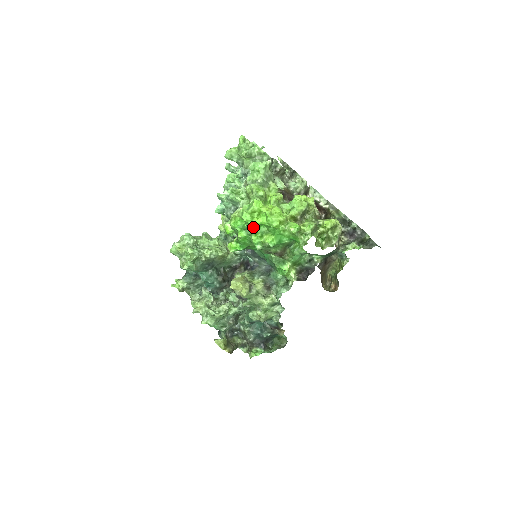
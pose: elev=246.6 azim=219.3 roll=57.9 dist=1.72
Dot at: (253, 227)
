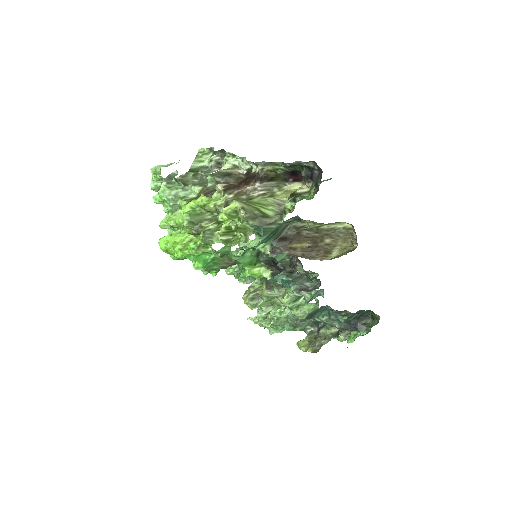
Dot at: (189, 257)
